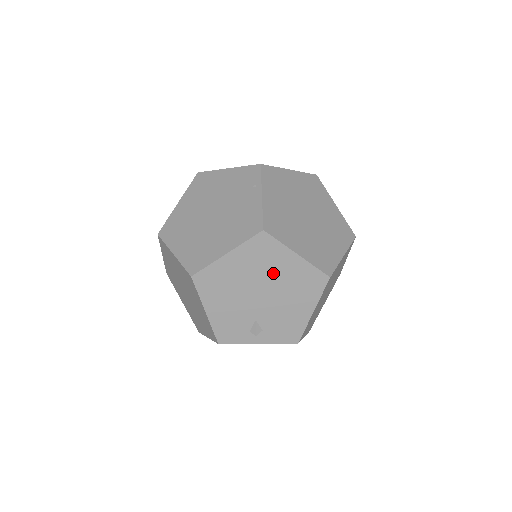
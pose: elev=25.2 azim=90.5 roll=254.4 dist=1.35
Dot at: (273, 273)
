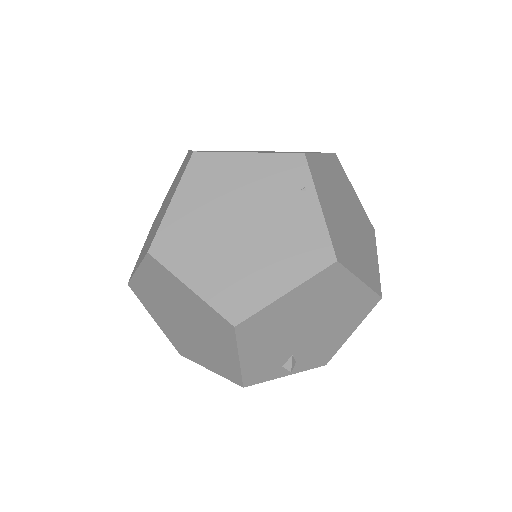
Dot at: (329, 304)
